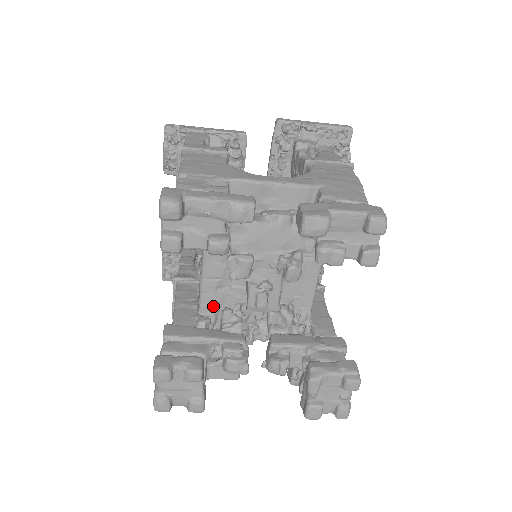
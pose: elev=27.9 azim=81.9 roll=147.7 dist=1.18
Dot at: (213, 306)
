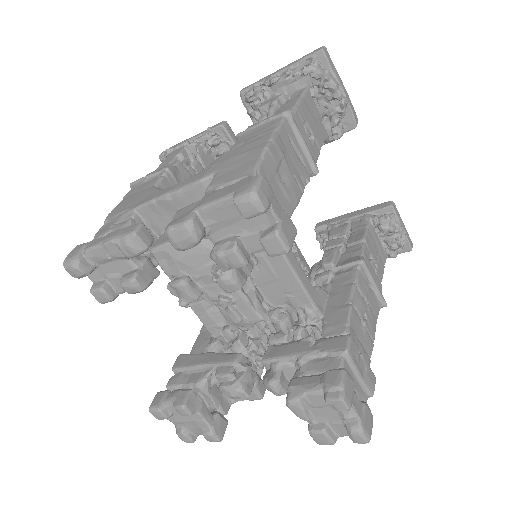
Dot at: (216, 326)
